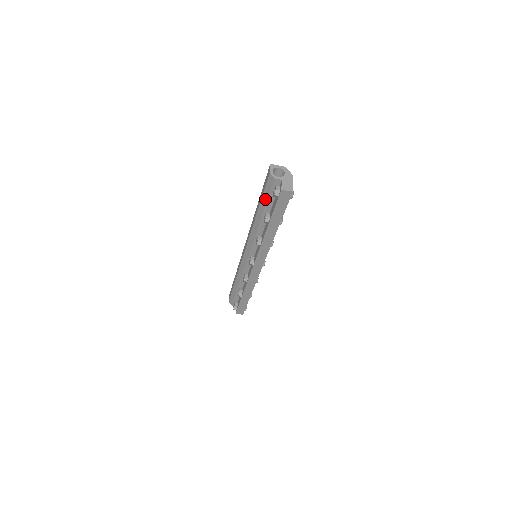
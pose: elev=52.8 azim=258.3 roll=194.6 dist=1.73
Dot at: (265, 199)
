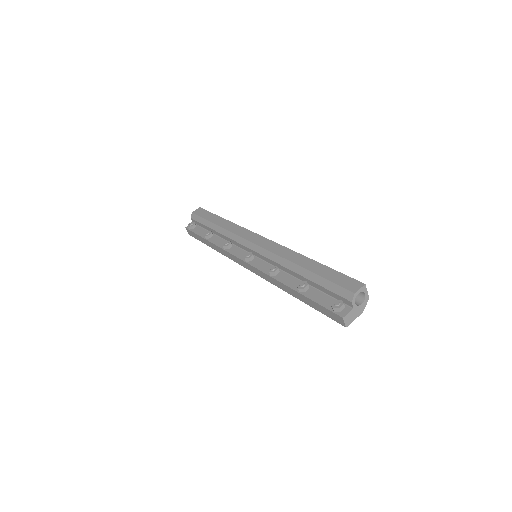
Dot at: (323, 283)
